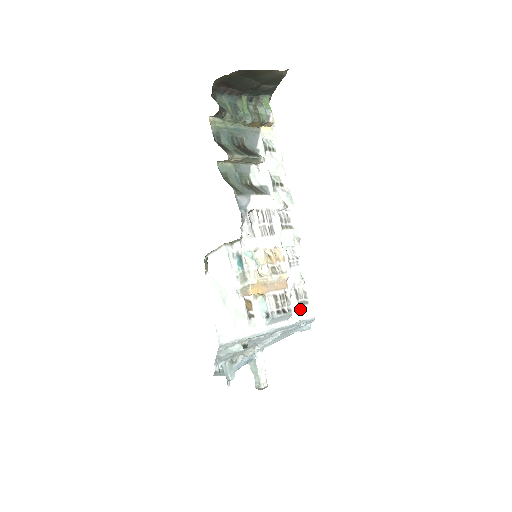
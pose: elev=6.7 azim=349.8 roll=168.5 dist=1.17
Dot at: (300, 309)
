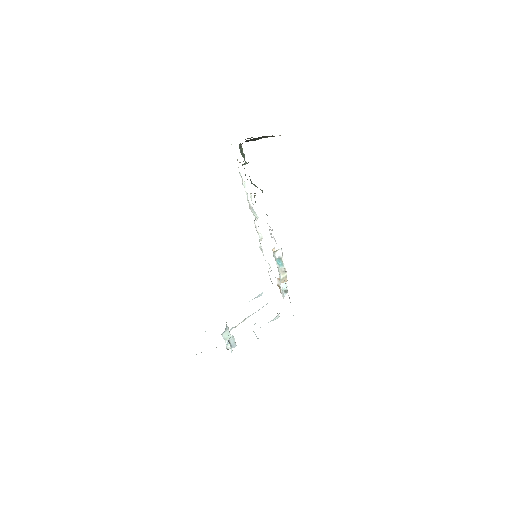
Dot at: occluded
